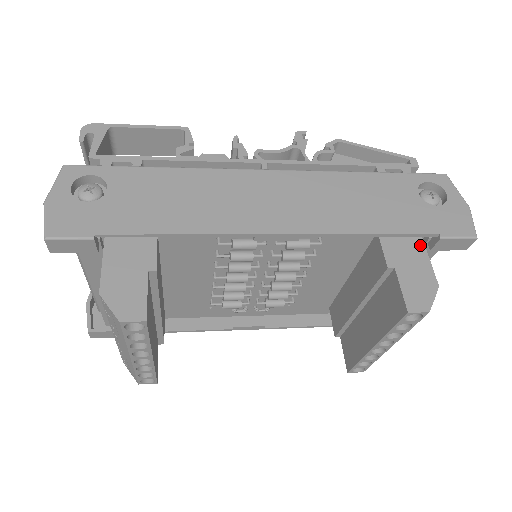
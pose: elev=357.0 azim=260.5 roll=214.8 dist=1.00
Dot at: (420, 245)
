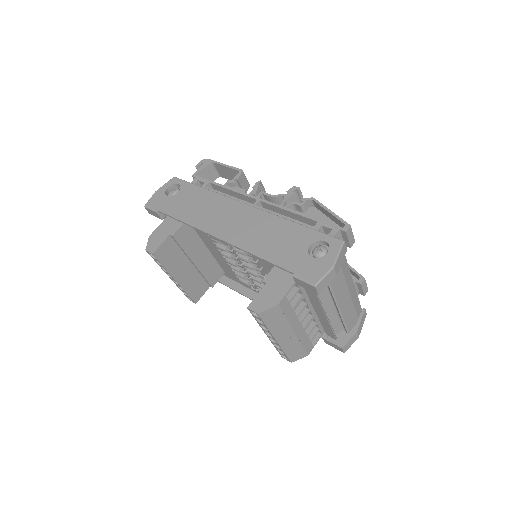
Dot at: occluded
